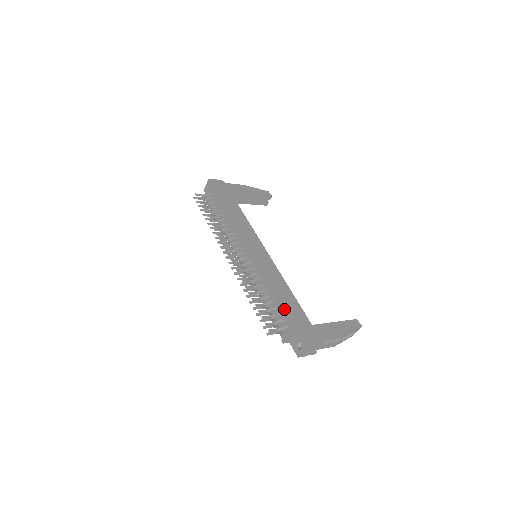
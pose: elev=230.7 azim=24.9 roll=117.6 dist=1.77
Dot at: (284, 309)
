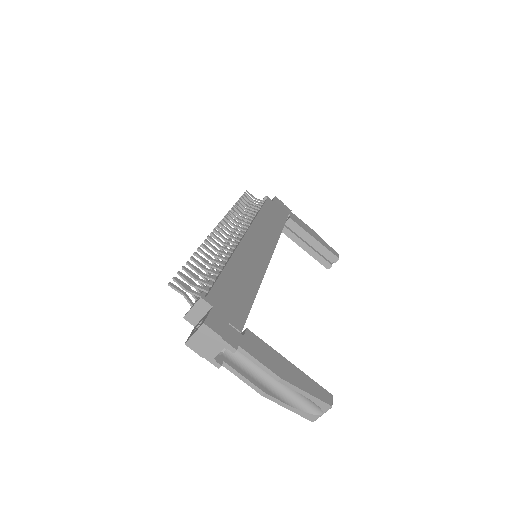
Dot at: (223, 283)
